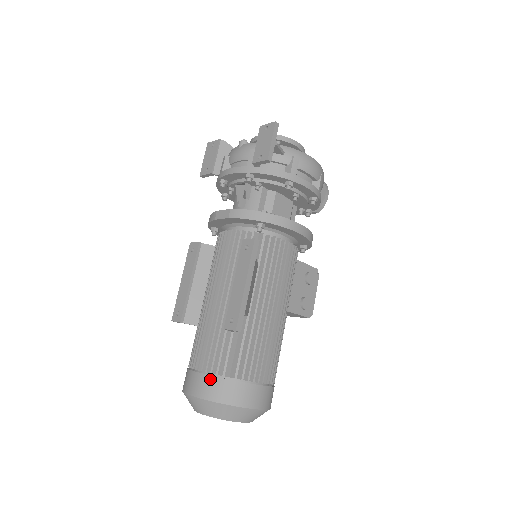
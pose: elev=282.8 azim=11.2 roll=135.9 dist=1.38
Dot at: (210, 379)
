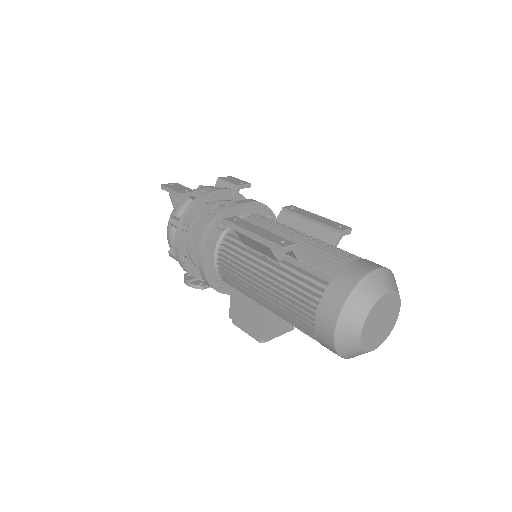
Dot at: occluded
